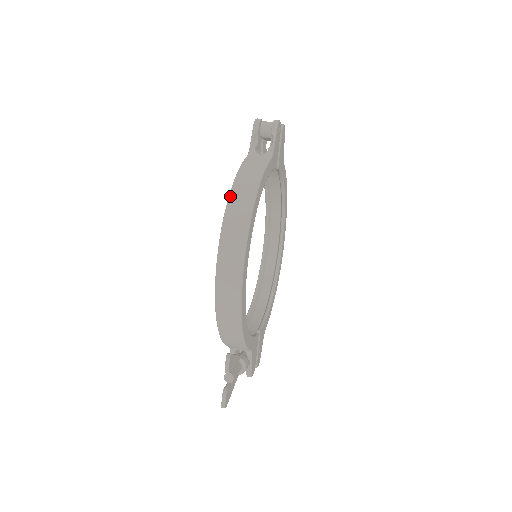
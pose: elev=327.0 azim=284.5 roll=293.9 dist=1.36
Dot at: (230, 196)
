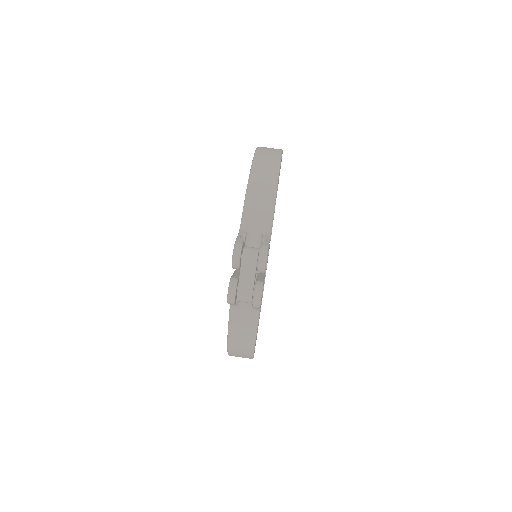
Dot at: (229, 352)
